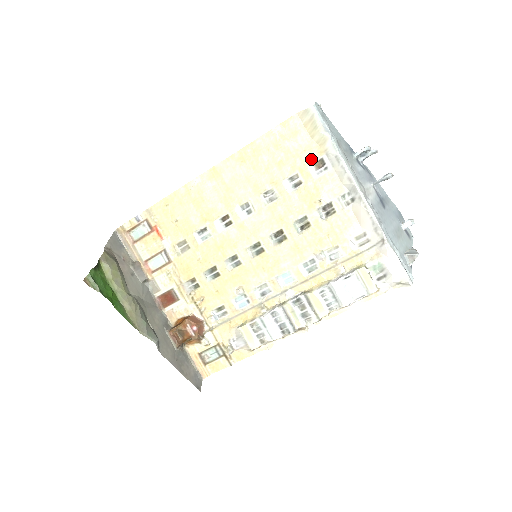
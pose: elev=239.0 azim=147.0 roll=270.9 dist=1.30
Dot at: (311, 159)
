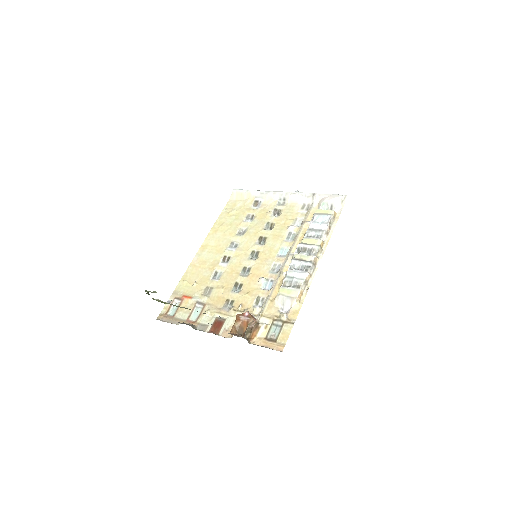
Dot at: (250, 205)
